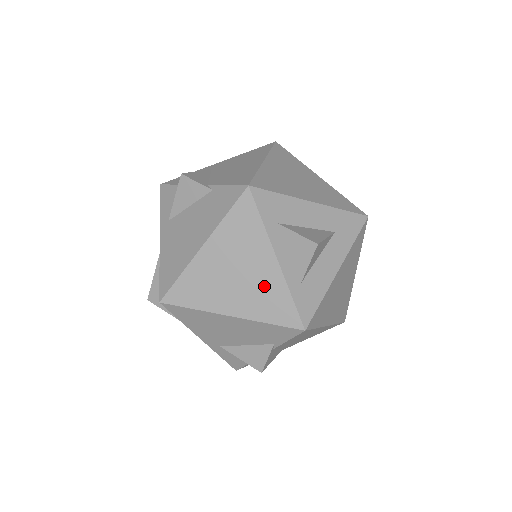
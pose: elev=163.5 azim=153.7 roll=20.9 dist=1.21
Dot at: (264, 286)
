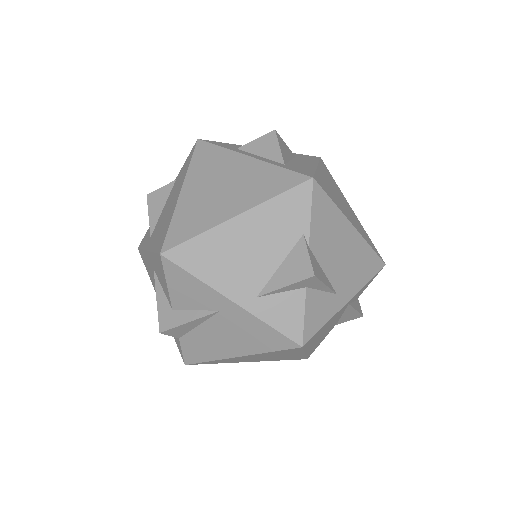
Dot at: (252, 177)
